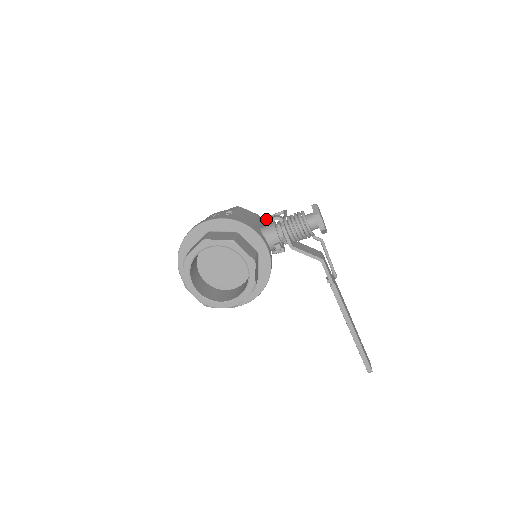
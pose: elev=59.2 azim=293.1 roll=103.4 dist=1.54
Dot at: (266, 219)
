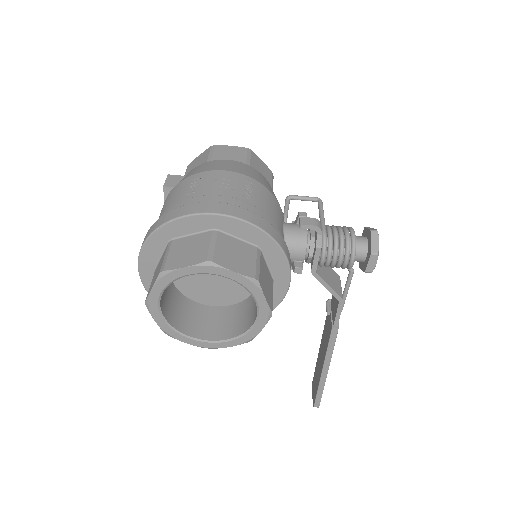
Dot at: (288, 198)
